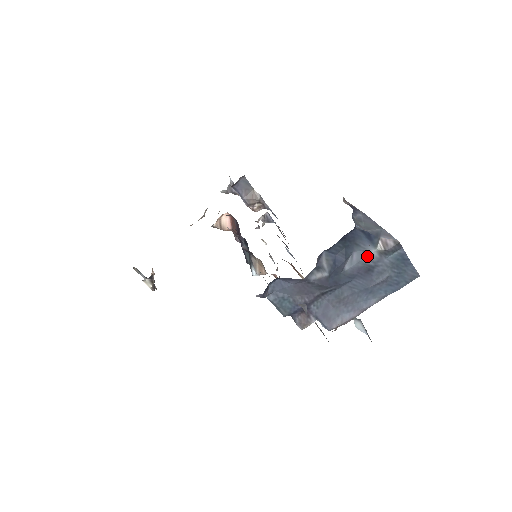
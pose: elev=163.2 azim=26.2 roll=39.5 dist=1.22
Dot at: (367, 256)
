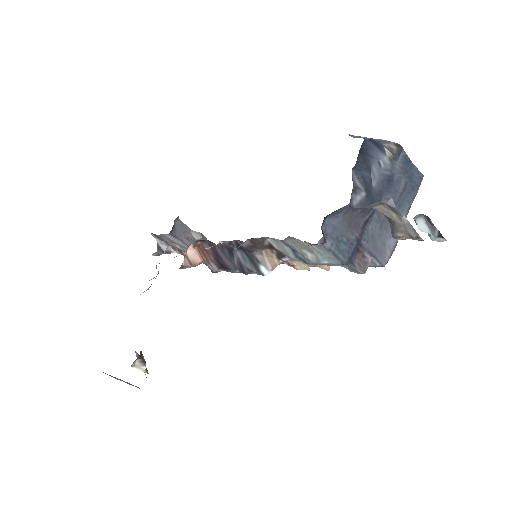
Dot at: (383, 166)
